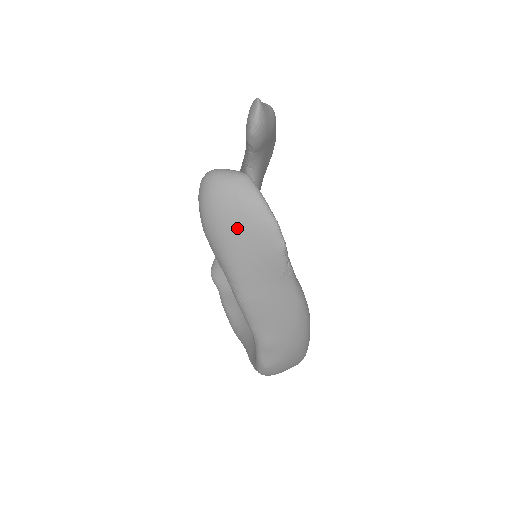
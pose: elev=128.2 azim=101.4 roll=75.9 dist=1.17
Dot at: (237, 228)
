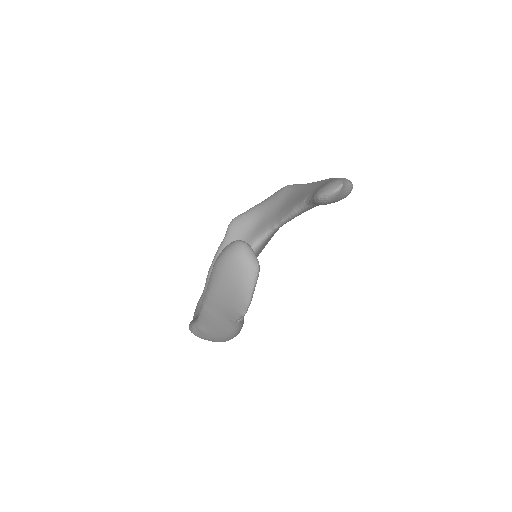
Dot at: (228, 285)
